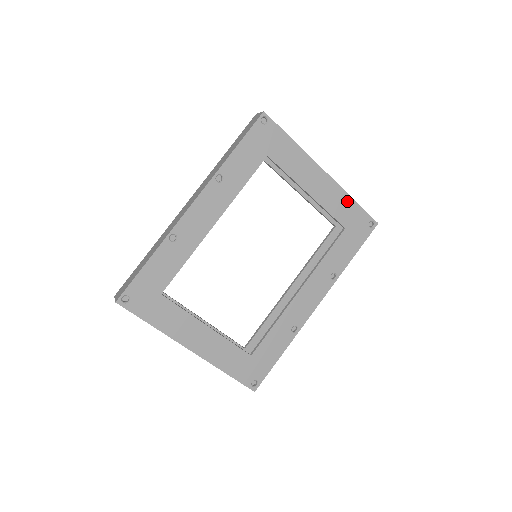
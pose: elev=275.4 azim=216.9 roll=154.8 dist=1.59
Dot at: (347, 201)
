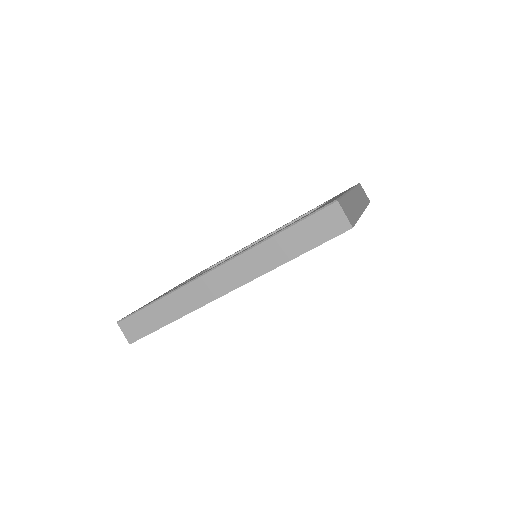
Dot at: occluded
